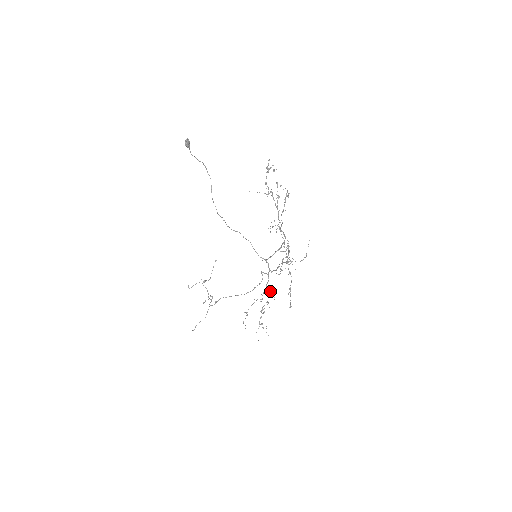
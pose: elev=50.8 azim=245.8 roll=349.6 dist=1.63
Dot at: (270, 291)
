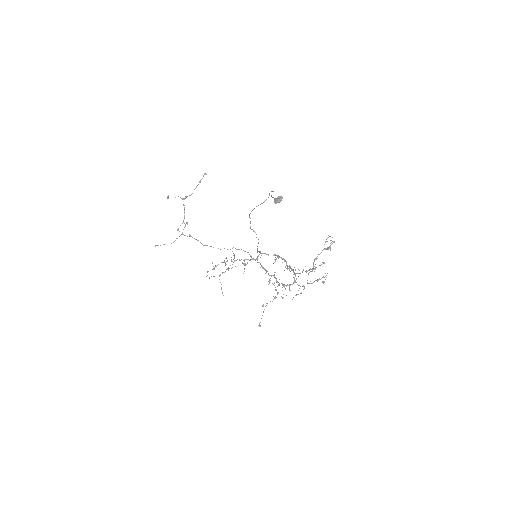
Dot at: (245, 264)
